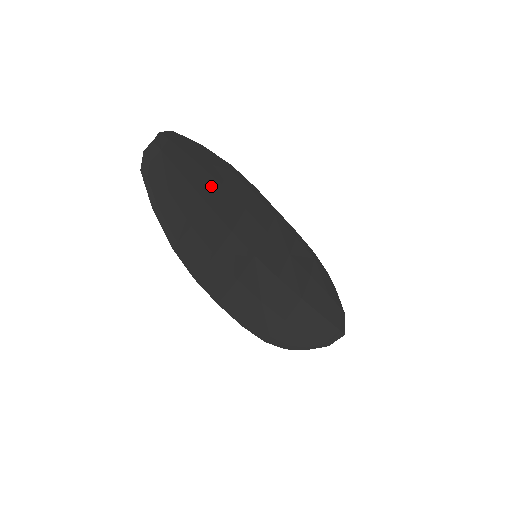
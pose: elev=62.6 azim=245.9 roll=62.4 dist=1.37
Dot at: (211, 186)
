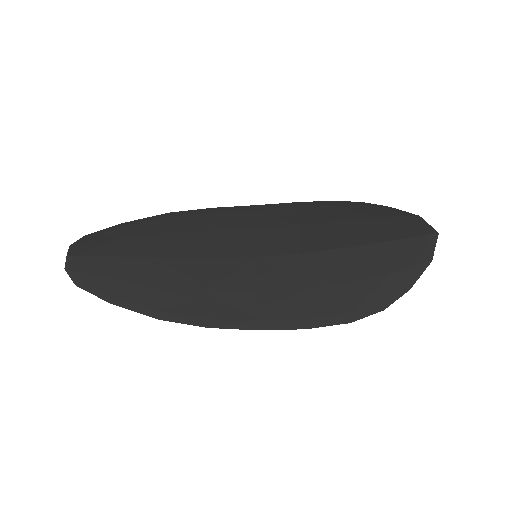
Dot at: (155, 243)
